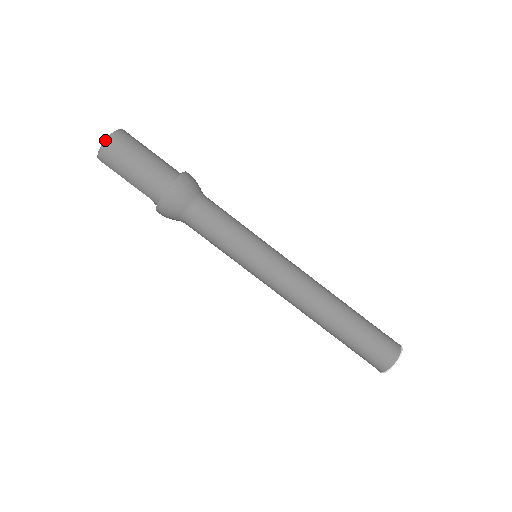
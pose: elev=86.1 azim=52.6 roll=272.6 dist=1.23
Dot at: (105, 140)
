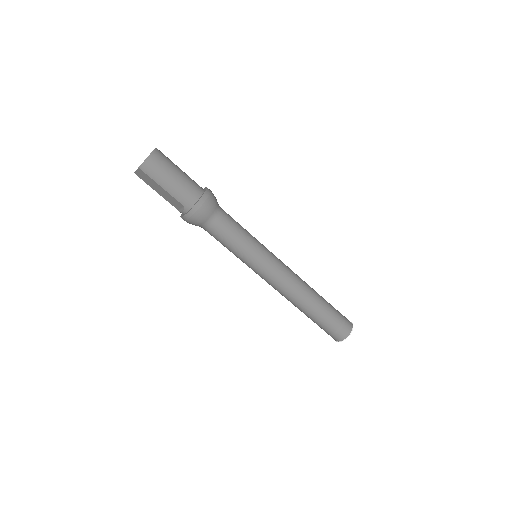
Dot at: (151, 153)
